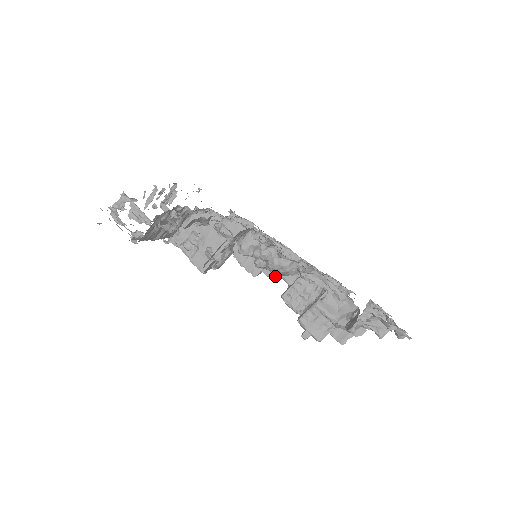
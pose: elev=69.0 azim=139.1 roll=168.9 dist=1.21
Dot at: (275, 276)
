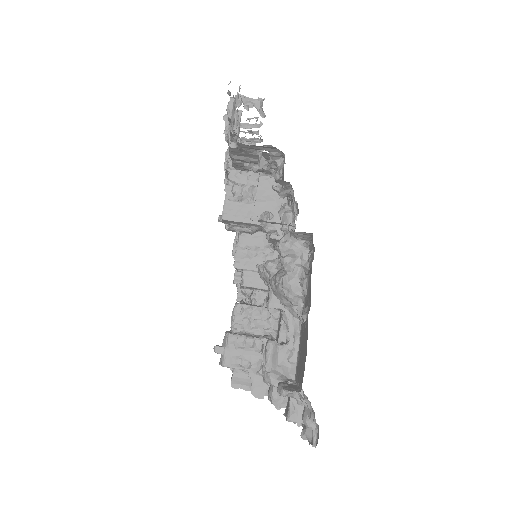
Dot at: (248, 285)
